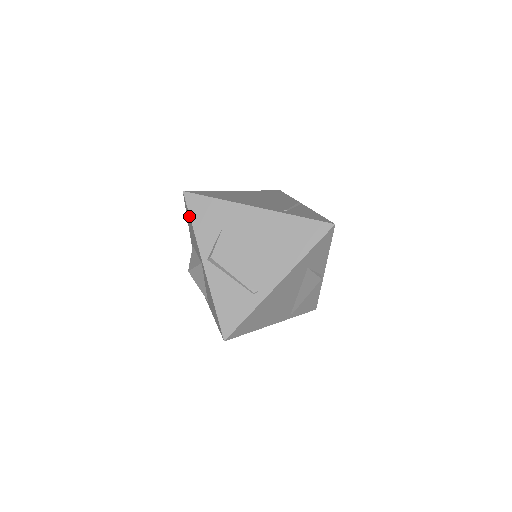
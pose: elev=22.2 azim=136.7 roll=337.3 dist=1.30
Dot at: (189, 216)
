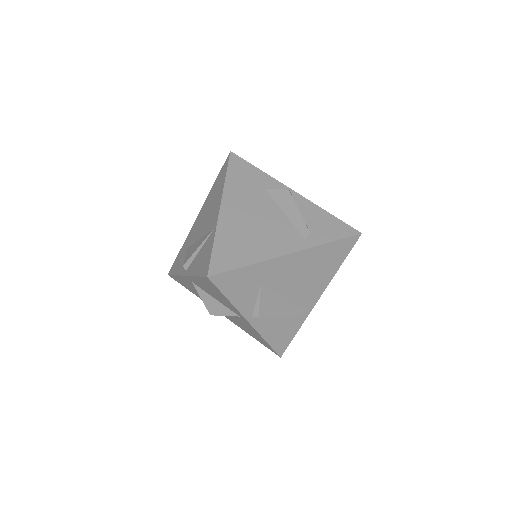
Dot at: (220, 293)
